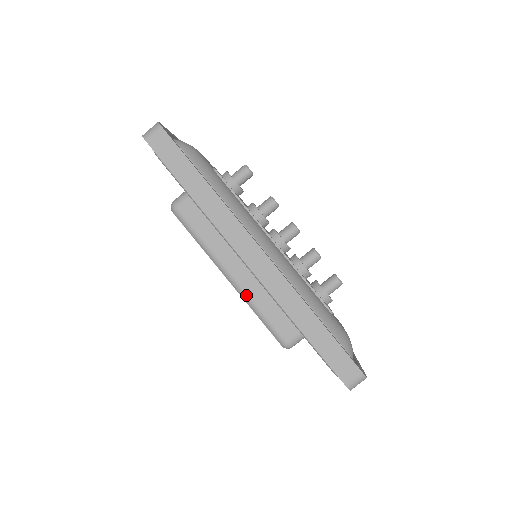
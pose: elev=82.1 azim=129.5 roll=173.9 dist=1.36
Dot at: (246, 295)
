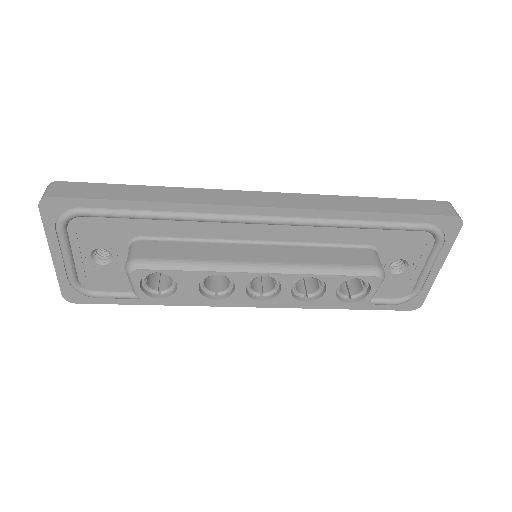
Dot at: (294, 265)
